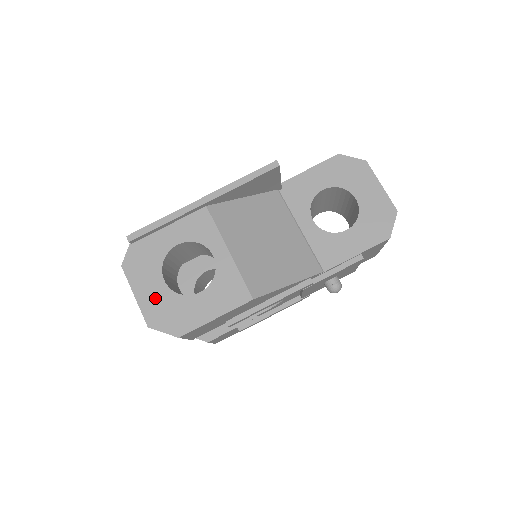
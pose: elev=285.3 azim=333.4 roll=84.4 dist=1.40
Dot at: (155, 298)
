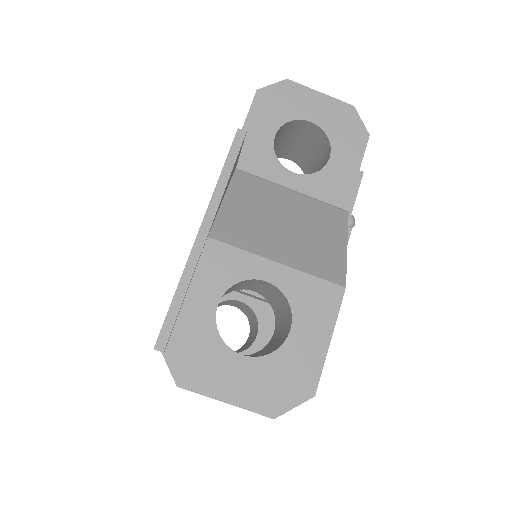
Dot at: (251, 382)
